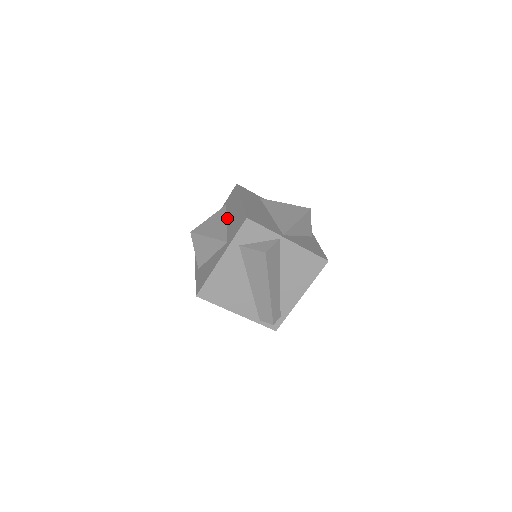
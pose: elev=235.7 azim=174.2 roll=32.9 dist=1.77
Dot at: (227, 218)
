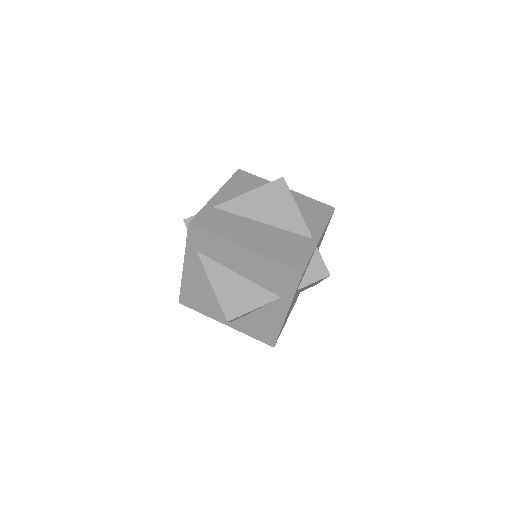
Dot at: (233, 270)
